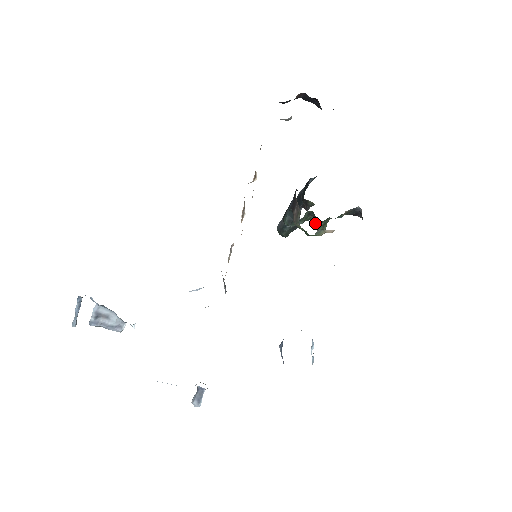
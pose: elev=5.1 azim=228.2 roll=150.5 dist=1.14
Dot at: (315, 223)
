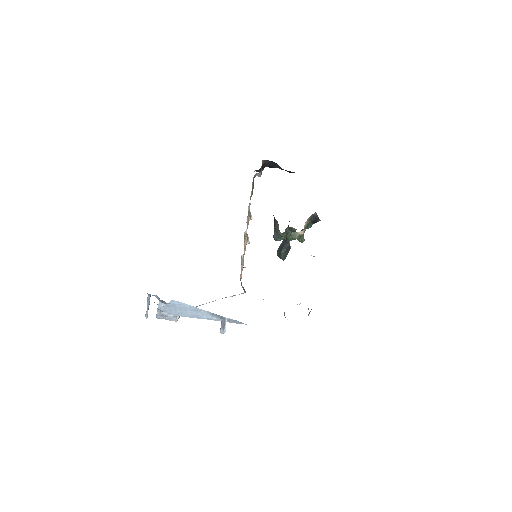
Dot at: occluded
